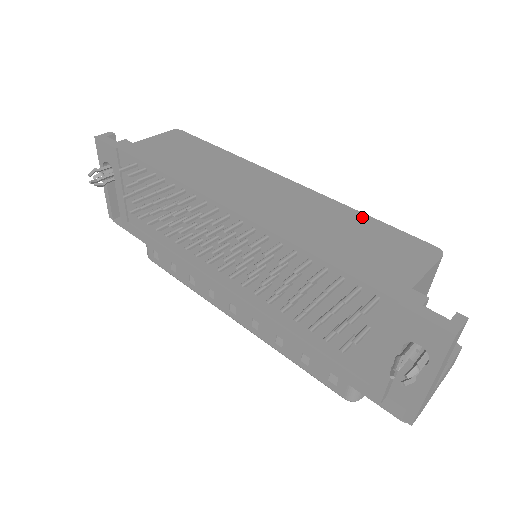
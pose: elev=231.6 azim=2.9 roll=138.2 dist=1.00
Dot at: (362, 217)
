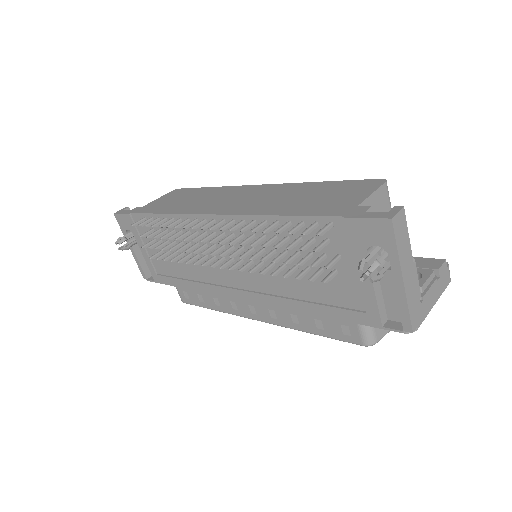
Dot at: (319, 184)
